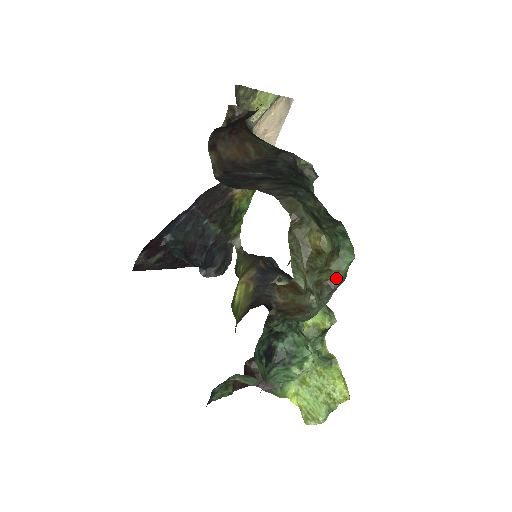
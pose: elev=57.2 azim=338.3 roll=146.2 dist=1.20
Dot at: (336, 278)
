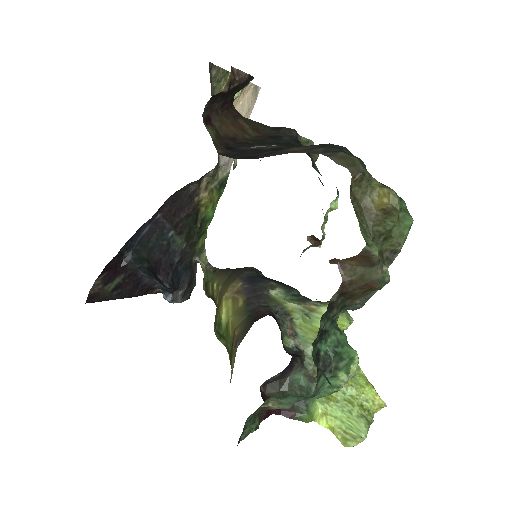
Dot at: (397, 247)
